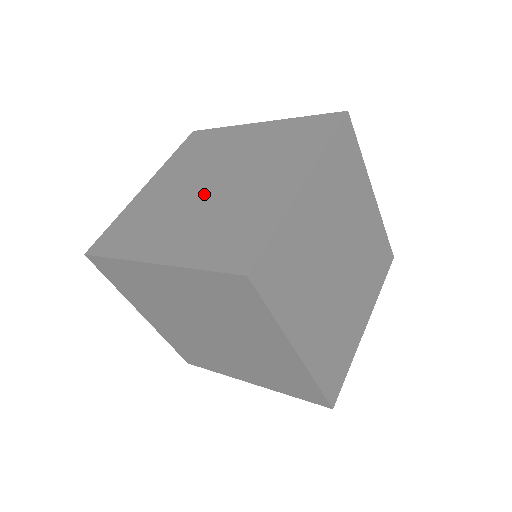
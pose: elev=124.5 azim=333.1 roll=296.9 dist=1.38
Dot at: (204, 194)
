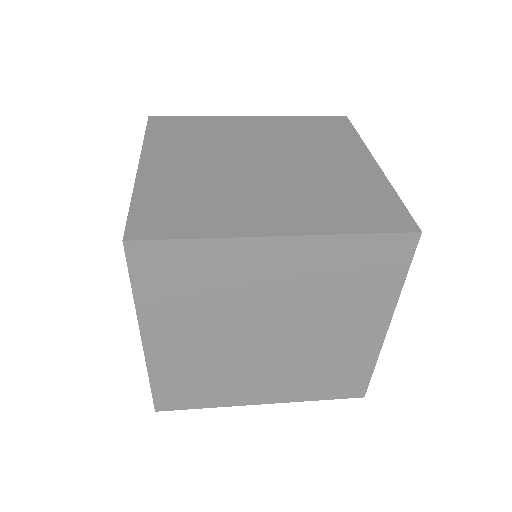
Dot at: occluded
